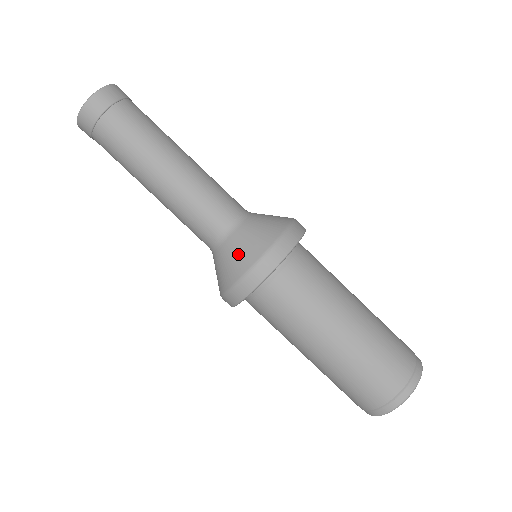
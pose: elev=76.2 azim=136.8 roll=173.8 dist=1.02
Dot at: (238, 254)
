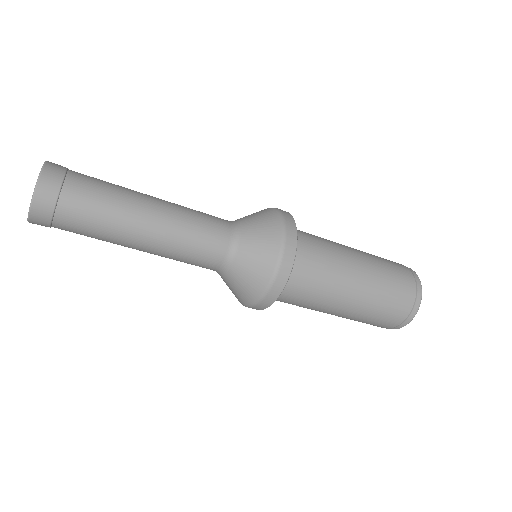
Dot at: (262, 226)
